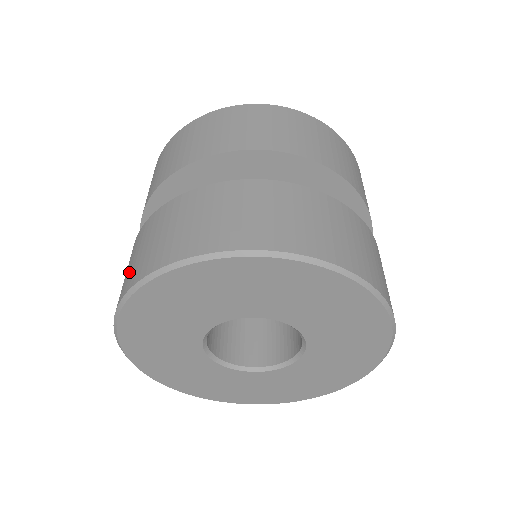
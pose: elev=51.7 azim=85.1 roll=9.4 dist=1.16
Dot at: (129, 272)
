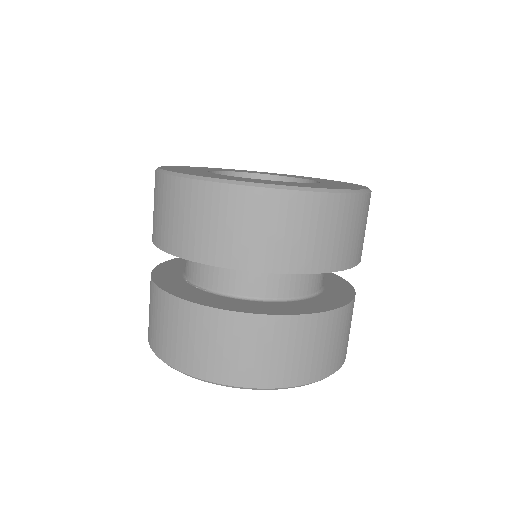
Dot at: (158, 335)
